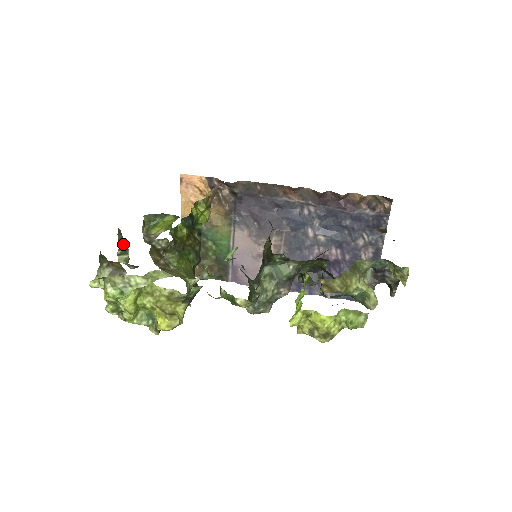
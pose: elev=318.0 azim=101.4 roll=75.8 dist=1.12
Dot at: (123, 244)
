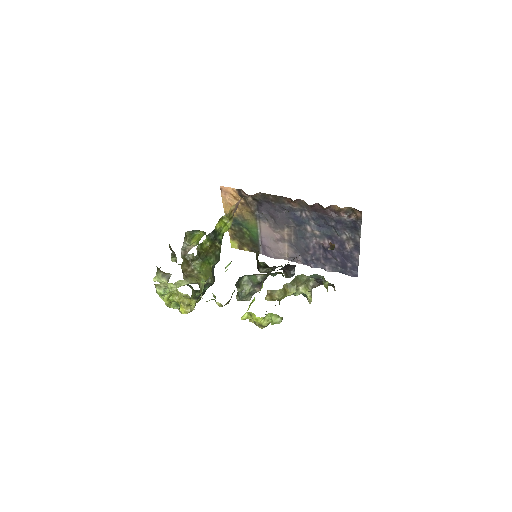
Dot at: (173, 252)
